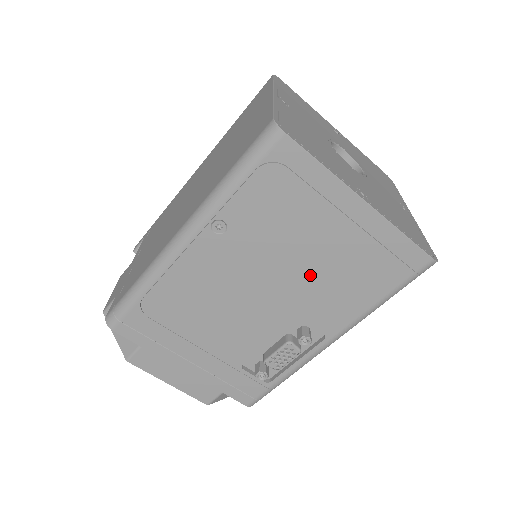
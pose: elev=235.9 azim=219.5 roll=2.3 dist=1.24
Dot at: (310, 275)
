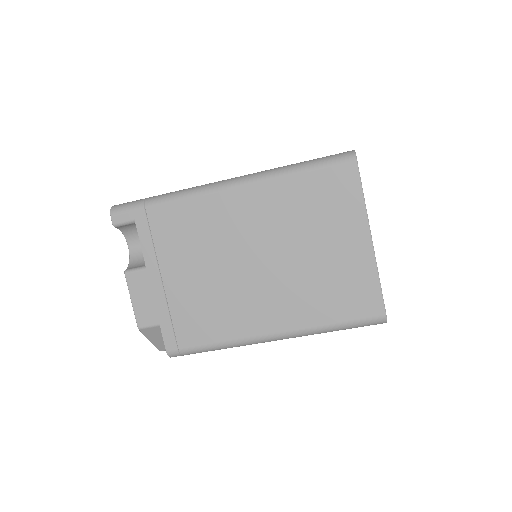
Dot at: occluded
